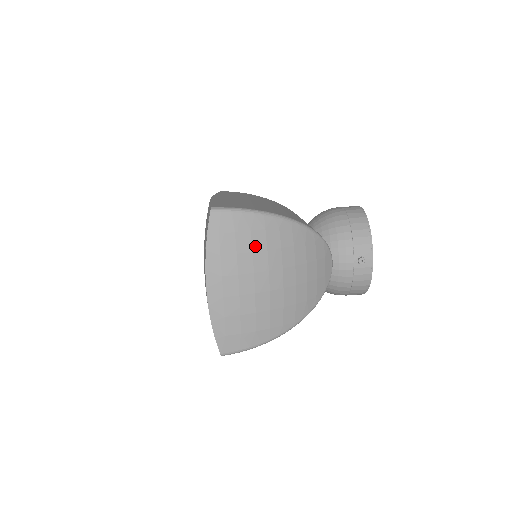
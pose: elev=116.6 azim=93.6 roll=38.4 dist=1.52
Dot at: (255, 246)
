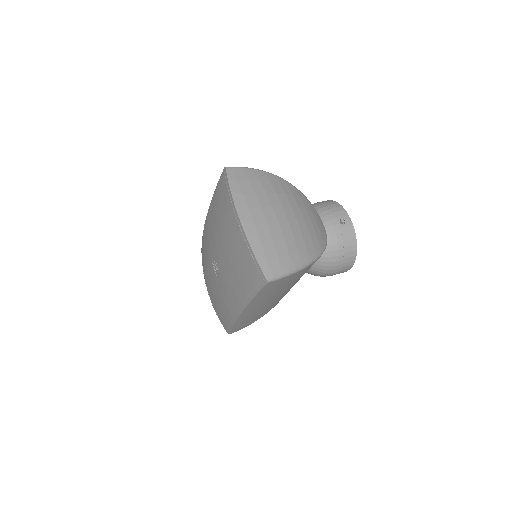
Dot at: (266, 189)
